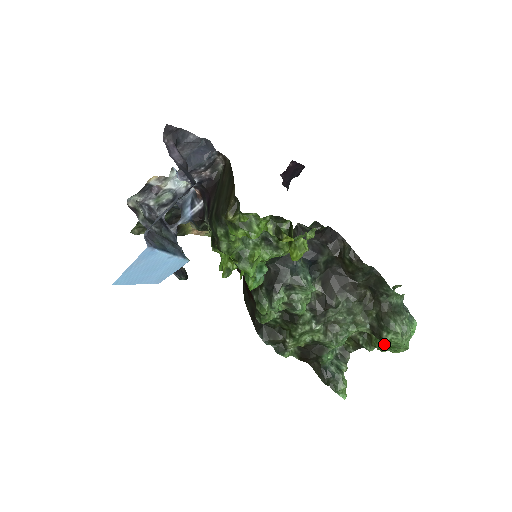
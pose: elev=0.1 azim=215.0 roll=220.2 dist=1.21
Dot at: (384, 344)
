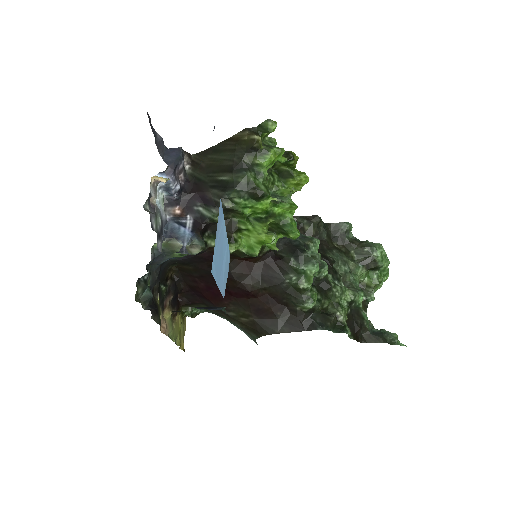
Dot at: (378, 273)
